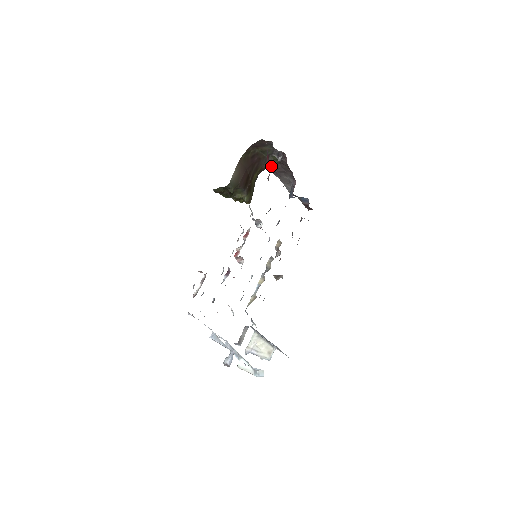
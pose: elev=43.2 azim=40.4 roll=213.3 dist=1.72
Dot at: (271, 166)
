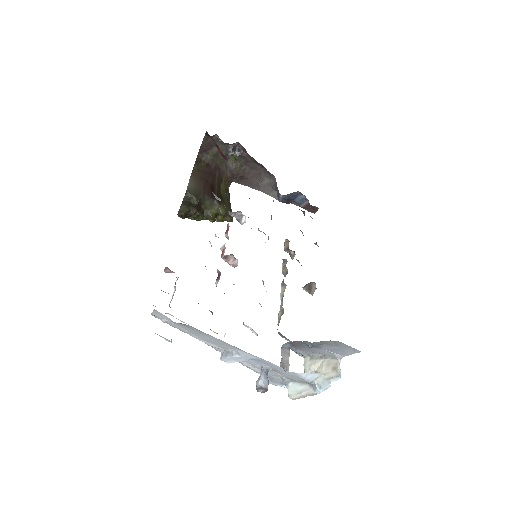
Dot at: (238, 173)
